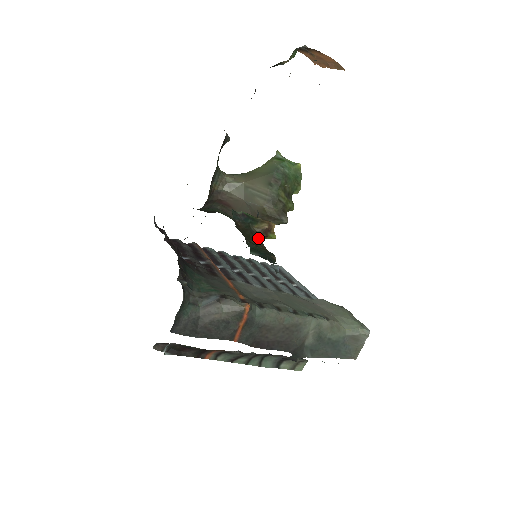
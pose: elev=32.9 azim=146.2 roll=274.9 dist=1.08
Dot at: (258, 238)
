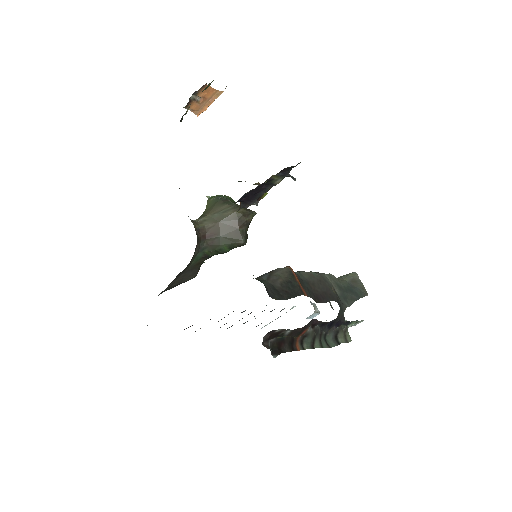
Dot at: occluded
